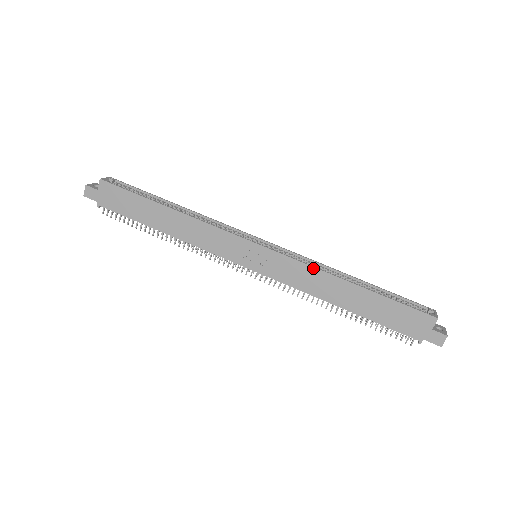
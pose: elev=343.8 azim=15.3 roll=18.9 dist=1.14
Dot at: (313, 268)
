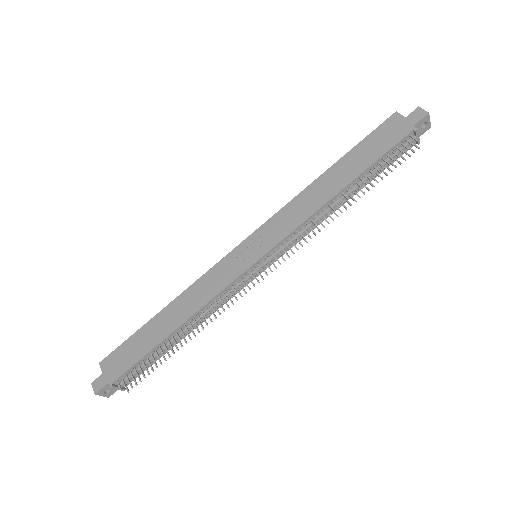
Dot at: (292, 201)
